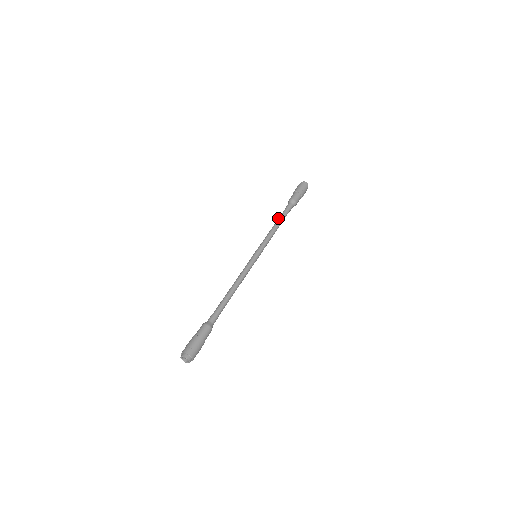
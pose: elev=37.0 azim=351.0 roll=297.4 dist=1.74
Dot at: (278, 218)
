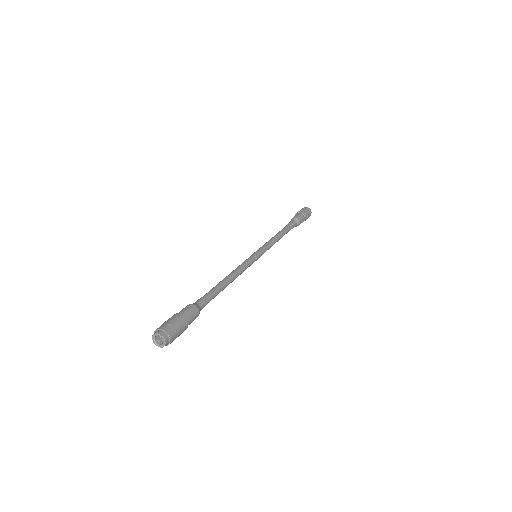
Dot at: occluded
